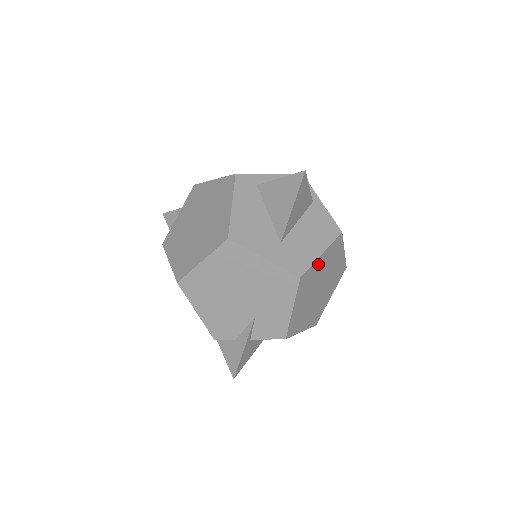
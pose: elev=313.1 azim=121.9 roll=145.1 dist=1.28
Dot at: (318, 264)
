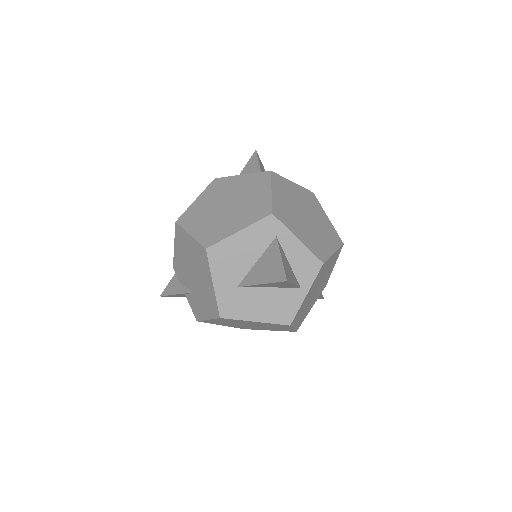
Dot at: (249, 321)
